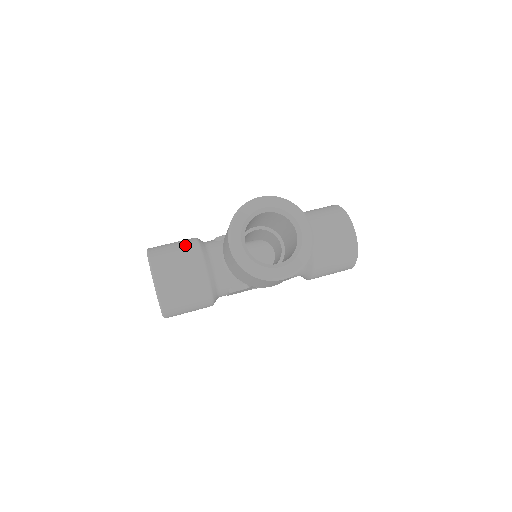
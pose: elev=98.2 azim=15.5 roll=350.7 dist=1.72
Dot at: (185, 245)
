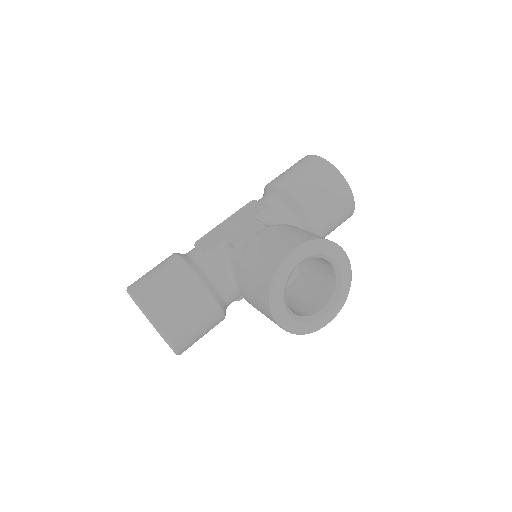
Dot at: (182, 283)
